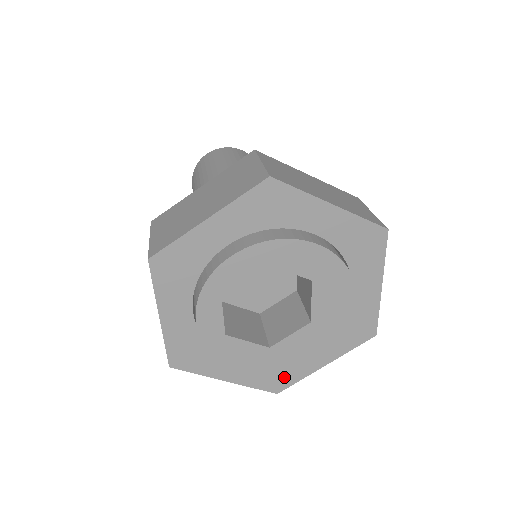
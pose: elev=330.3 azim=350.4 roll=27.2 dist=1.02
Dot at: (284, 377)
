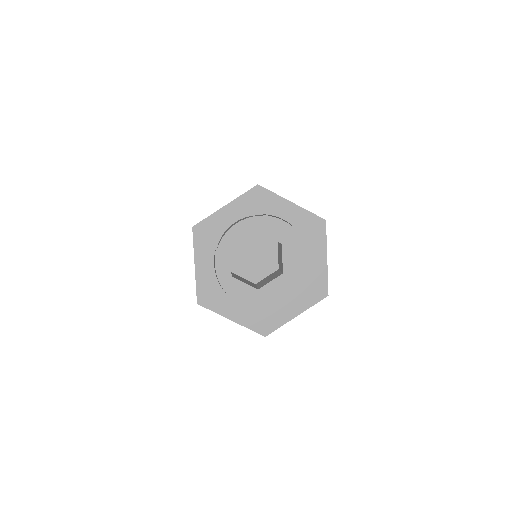
Dot at: (269, 323)
